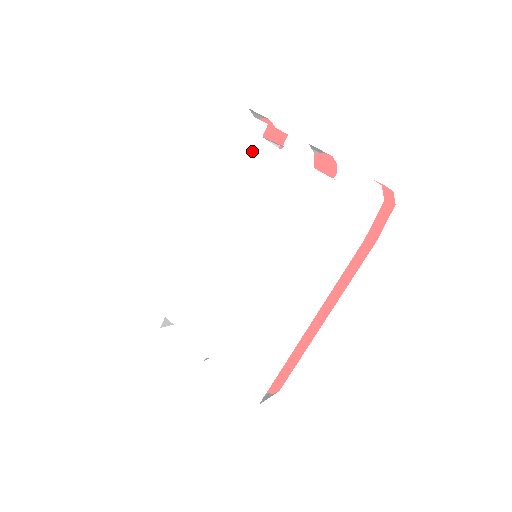
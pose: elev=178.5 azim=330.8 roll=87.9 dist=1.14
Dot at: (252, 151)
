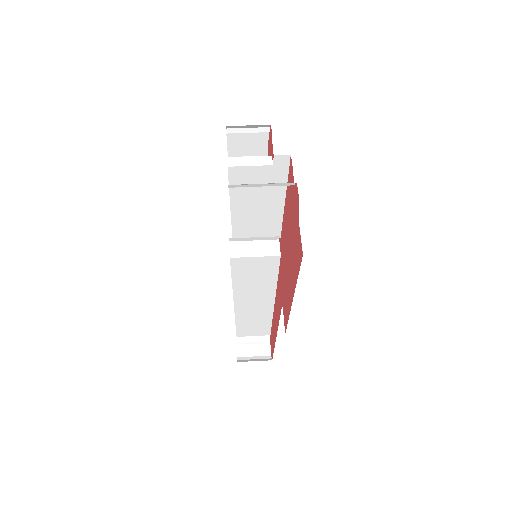
Dot at: occluded
